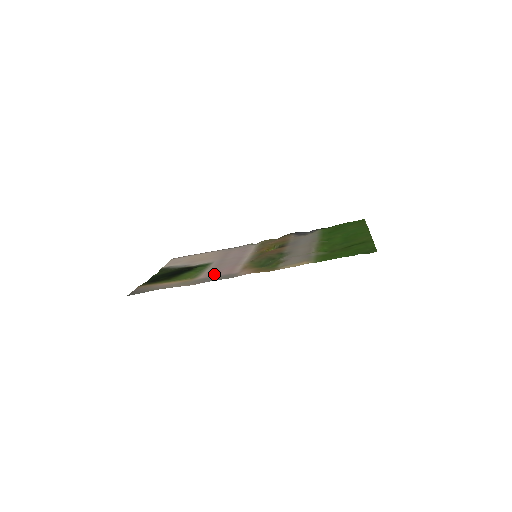
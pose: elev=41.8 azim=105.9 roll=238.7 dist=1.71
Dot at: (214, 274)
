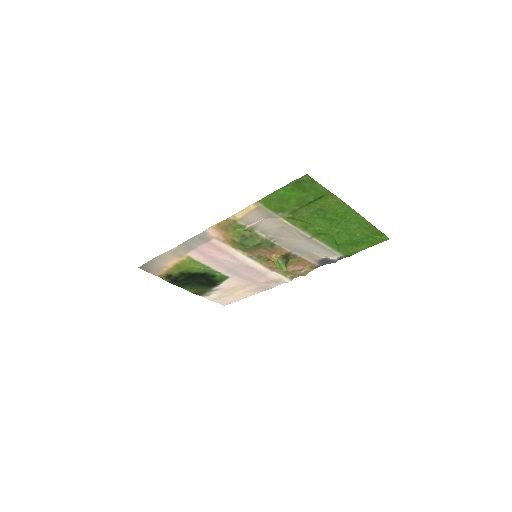
Dot at: (203, 252)
